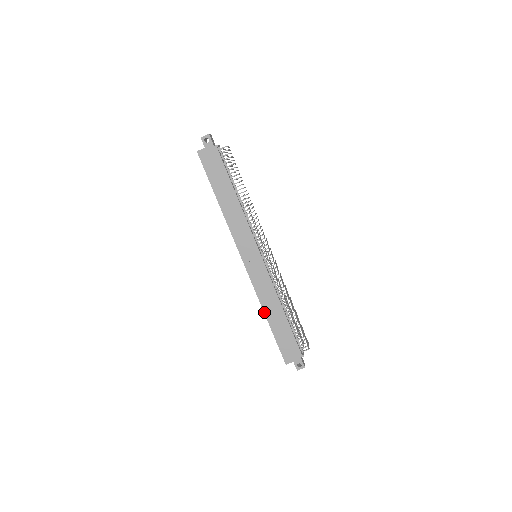
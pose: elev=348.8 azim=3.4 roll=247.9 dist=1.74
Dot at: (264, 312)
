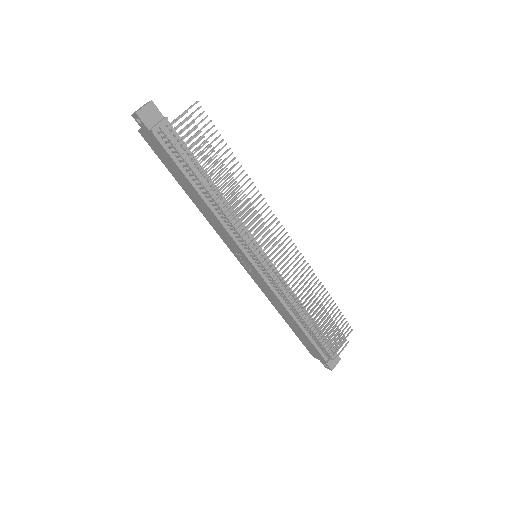
Dot at: (277, 310)
